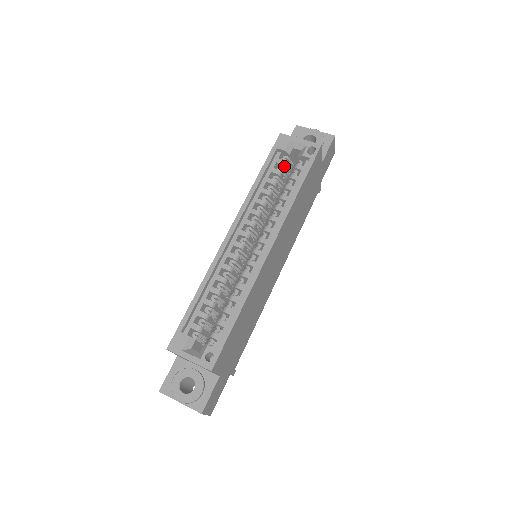
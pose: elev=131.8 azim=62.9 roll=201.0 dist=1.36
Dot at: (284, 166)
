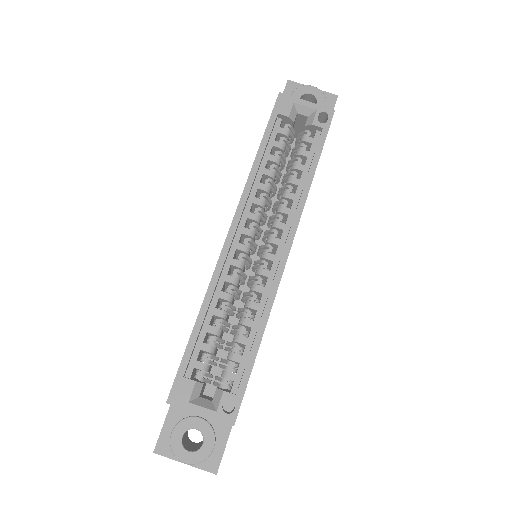
Dot at: (287, 137)
